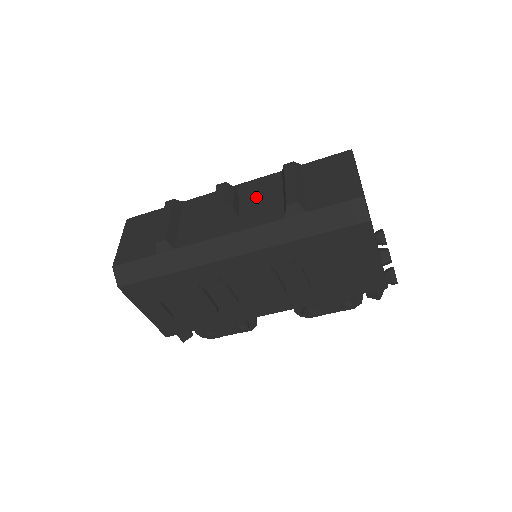
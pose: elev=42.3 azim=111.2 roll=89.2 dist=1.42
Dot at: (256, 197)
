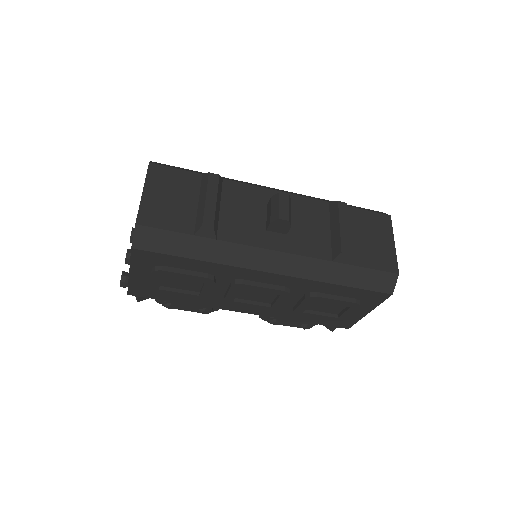
Dot at: (304, 220)
